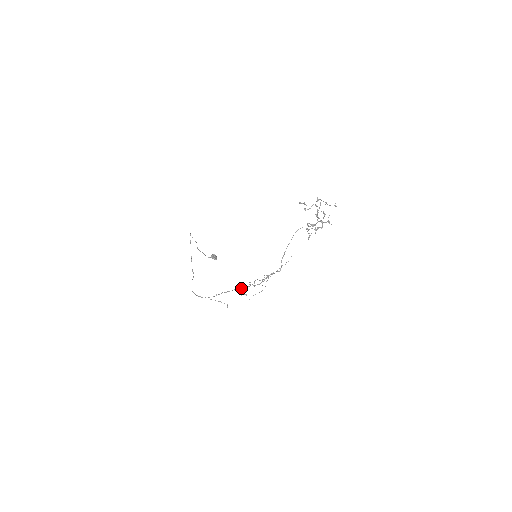
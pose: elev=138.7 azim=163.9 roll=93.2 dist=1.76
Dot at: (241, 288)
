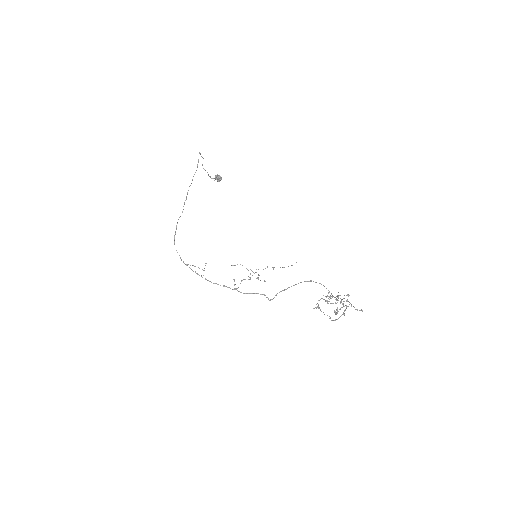
Dot at: (223, 286)
